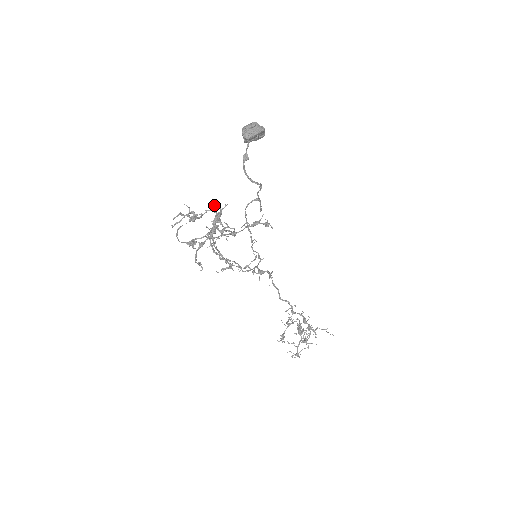
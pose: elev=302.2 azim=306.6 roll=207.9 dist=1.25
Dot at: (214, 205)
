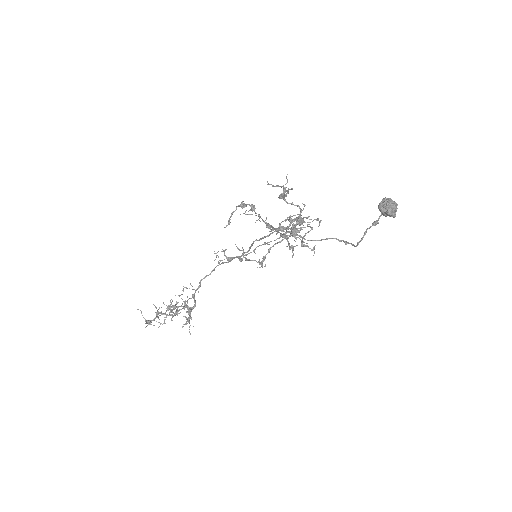
Dot at: occluded
